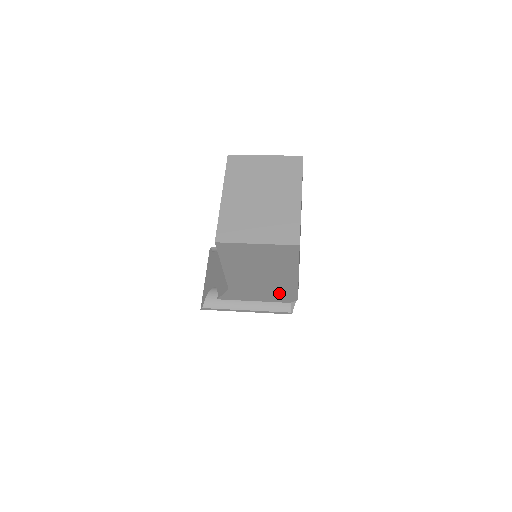
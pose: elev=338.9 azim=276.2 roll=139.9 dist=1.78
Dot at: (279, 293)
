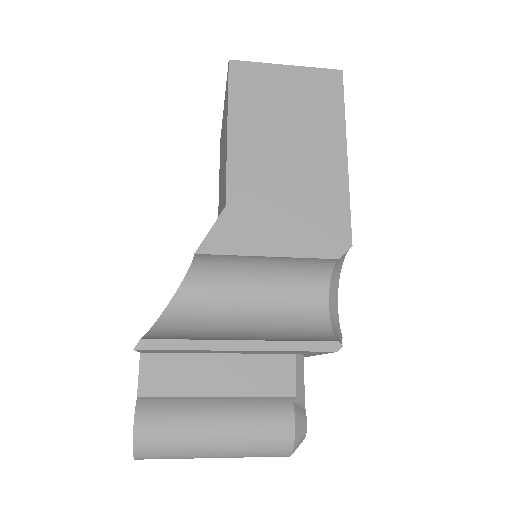
Dot at: (317, 218)
